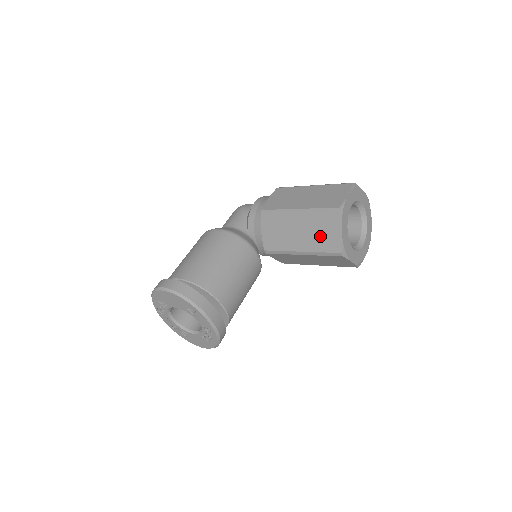
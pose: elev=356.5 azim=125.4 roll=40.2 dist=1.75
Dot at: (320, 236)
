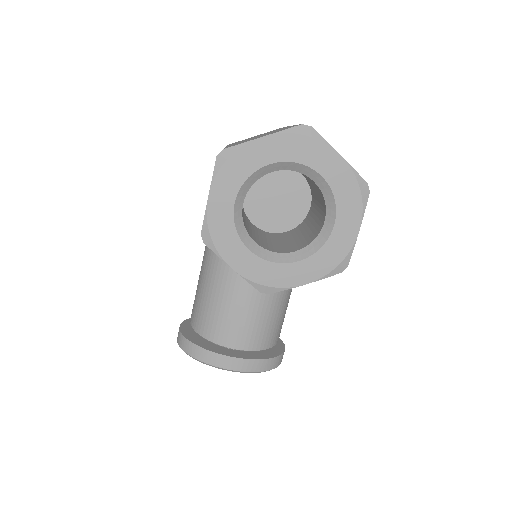
Dot at: occluded
